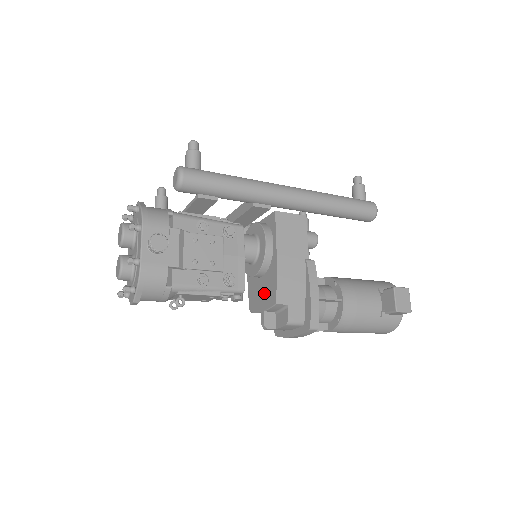
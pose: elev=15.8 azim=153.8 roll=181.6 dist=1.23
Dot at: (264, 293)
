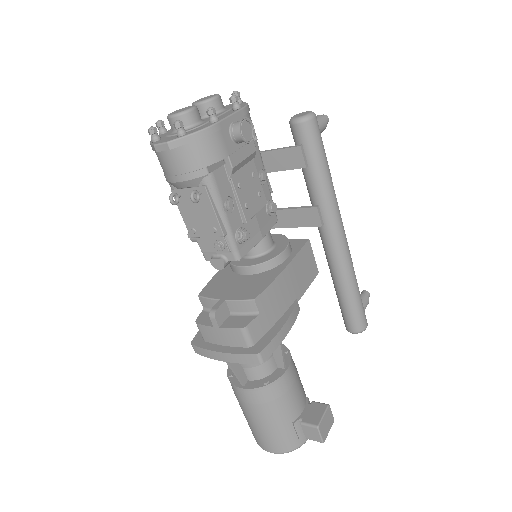
Dot at: (240, 287)
